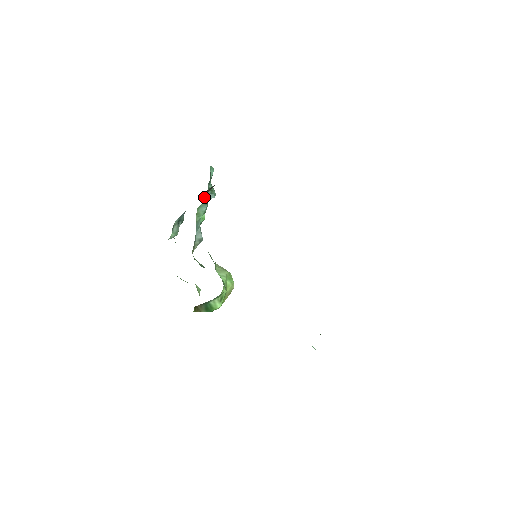
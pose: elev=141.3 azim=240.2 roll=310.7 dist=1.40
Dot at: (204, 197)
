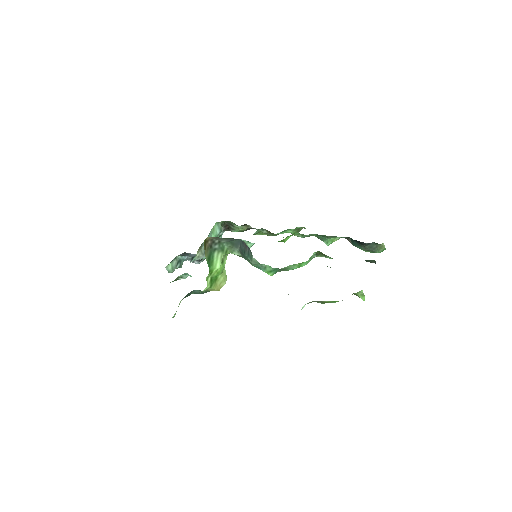
Dot at: occluded
